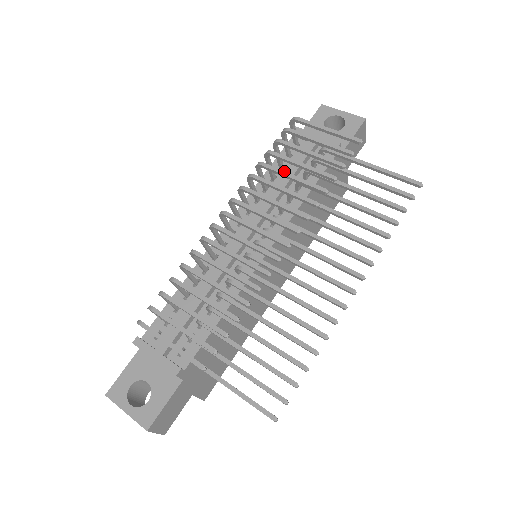
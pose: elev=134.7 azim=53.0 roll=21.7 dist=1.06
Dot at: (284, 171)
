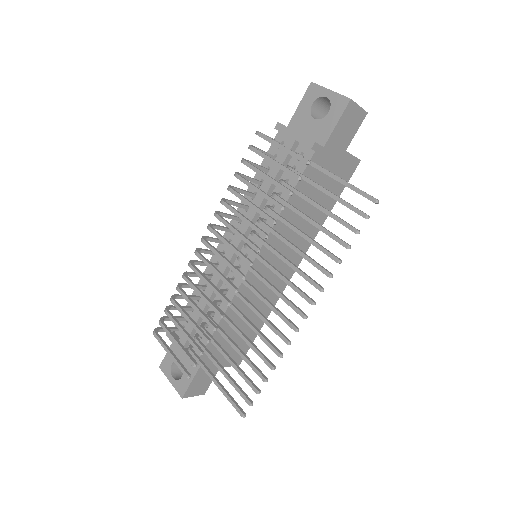
Dot at: (244, 198)
